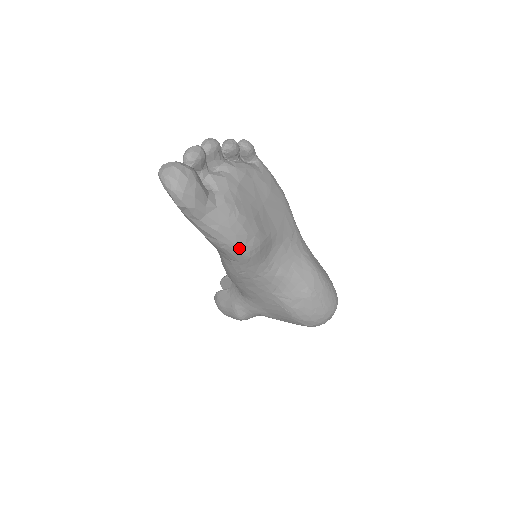
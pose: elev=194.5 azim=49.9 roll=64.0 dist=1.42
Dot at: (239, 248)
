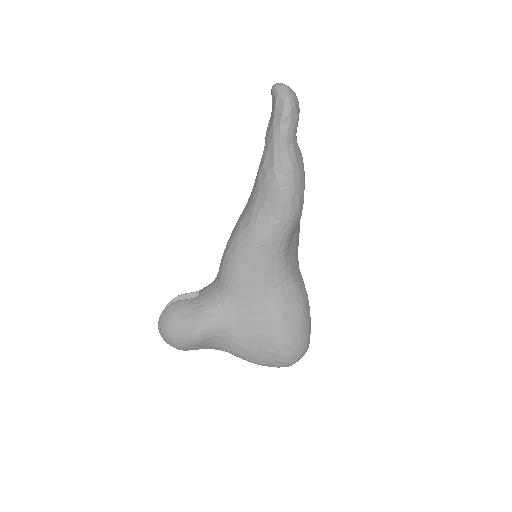
Dot at: (294, 199)
